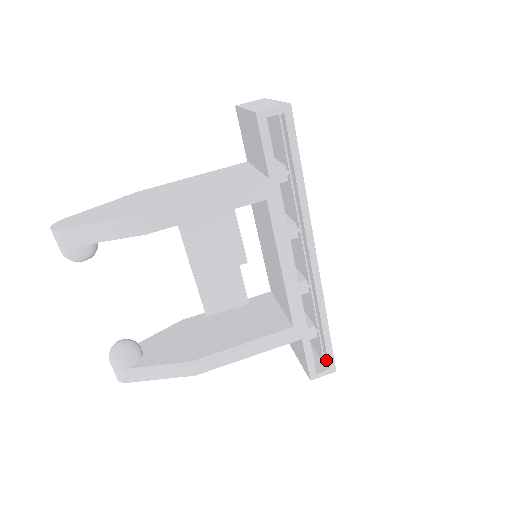
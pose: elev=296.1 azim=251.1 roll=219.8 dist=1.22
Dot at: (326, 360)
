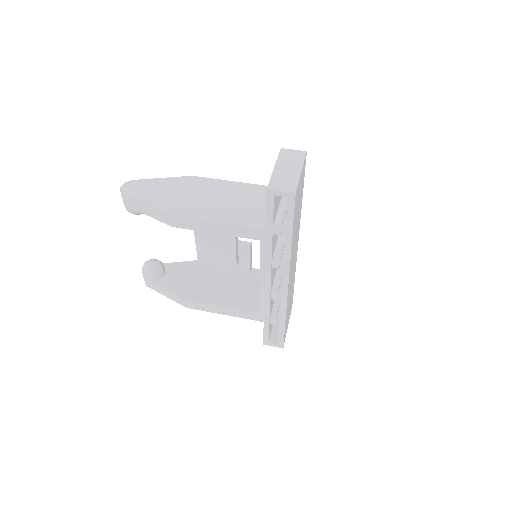
Dot at: occluded
